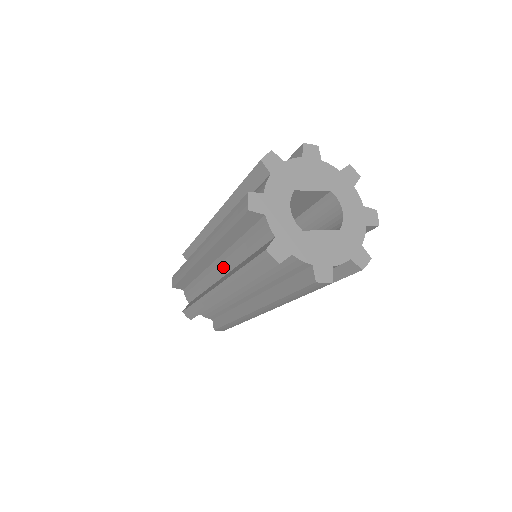
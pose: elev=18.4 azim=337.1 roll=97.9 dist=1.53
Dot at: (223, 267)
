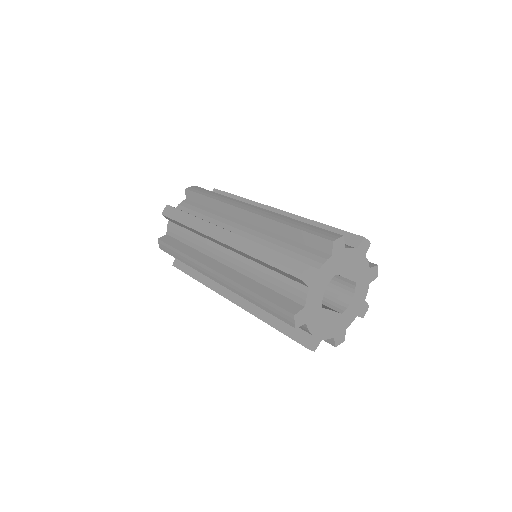
Dot at: (233, 262)
